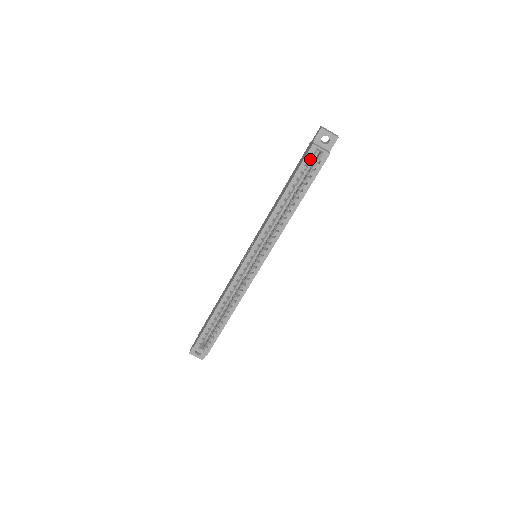
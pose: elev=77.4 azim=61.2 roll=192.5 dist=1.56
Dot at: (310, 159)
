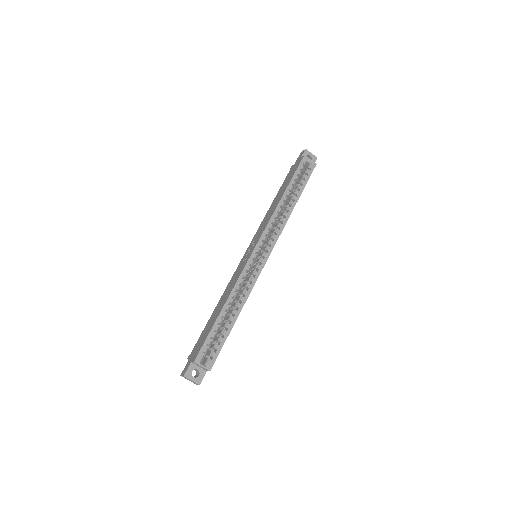
Dot at: (303, 166)
